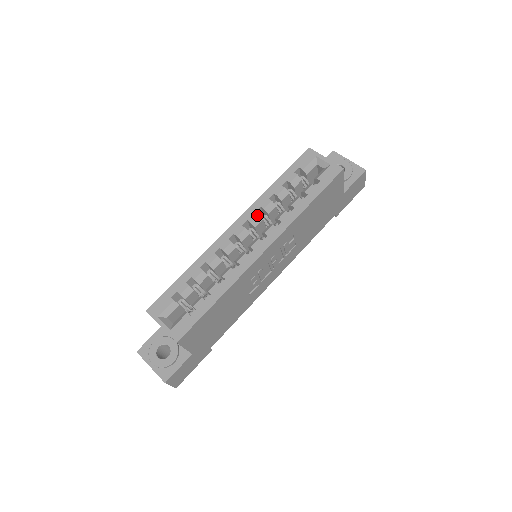
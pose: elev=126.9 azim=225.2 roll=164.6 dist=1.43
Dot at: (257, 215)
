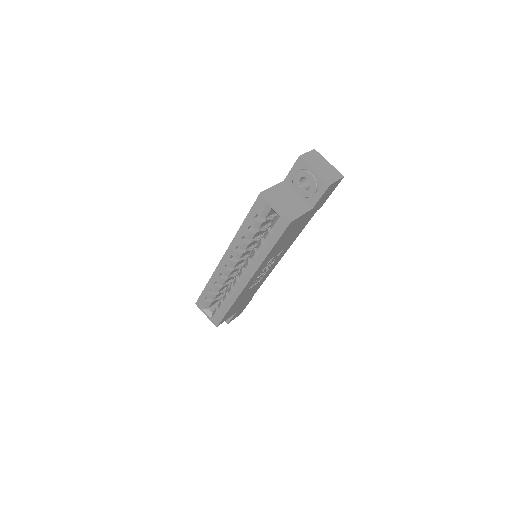
Dot at: (236, 253)
